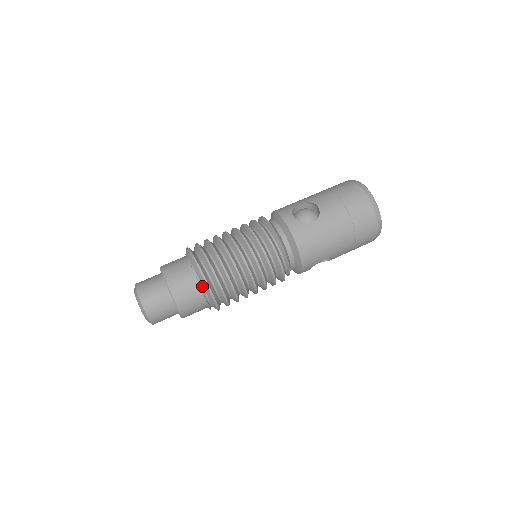
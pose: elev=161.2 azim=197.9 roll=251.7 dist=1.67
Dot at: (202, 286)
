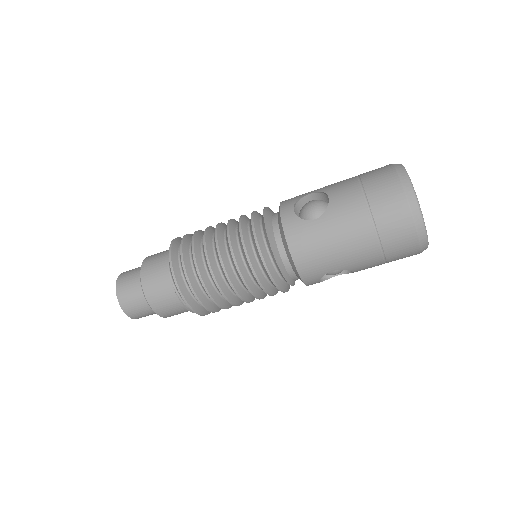
Dot at: (174, 284)
